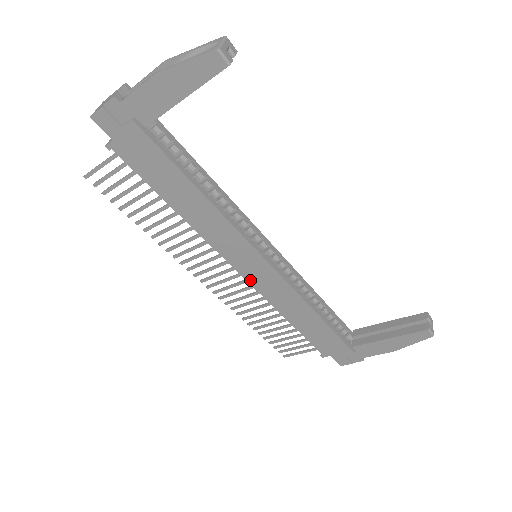
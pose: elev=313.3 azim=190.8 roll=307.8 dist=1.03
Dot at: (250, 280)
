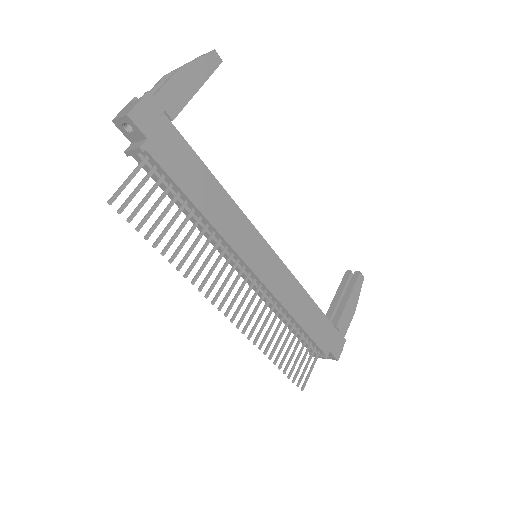
Dot at: (264, 280)
